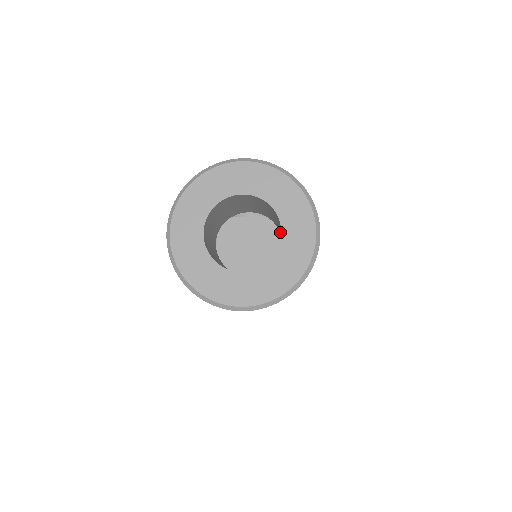
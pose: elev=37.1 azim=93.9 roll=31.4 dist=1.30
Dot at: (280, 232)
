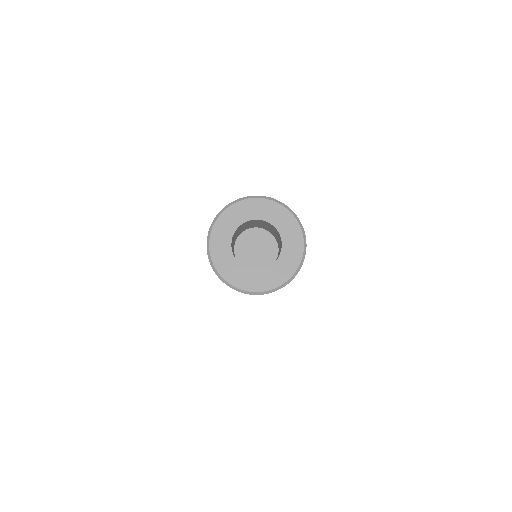
Dot at: occluded
